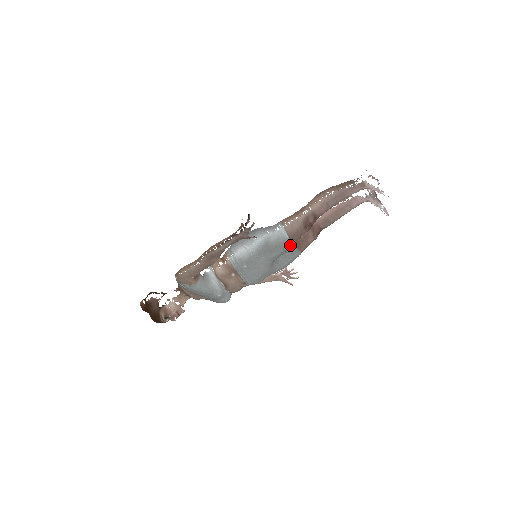
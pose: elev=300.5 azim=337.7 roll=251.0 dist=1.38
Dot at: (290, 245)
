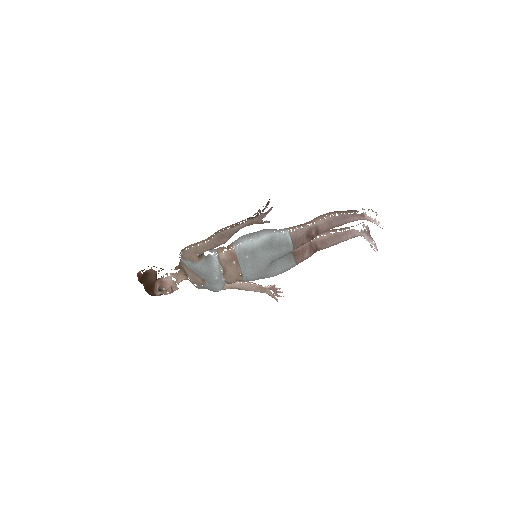
Dot at: (291, 249)
